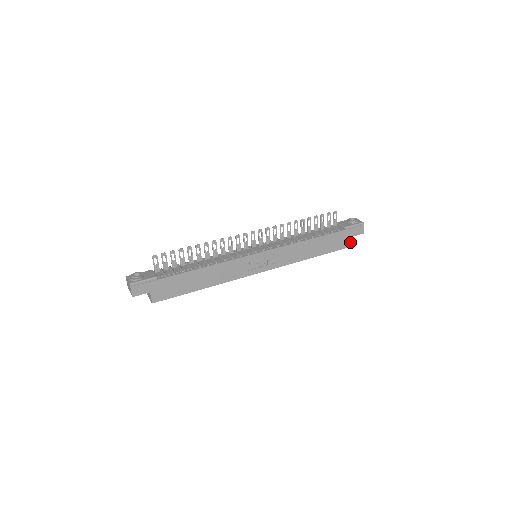
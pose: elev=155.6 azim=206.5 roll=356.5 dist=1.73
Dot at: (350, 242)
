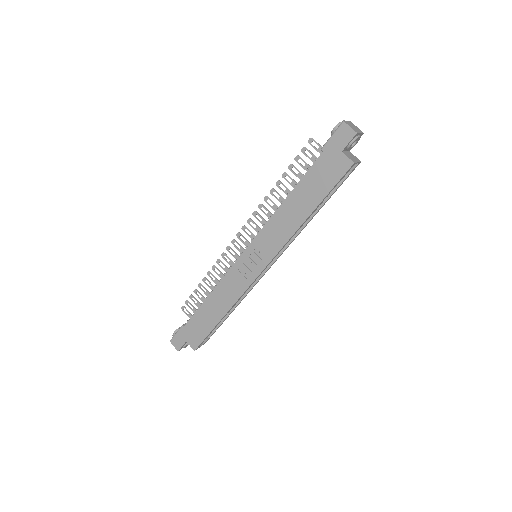
Dot at: (346, 159)
